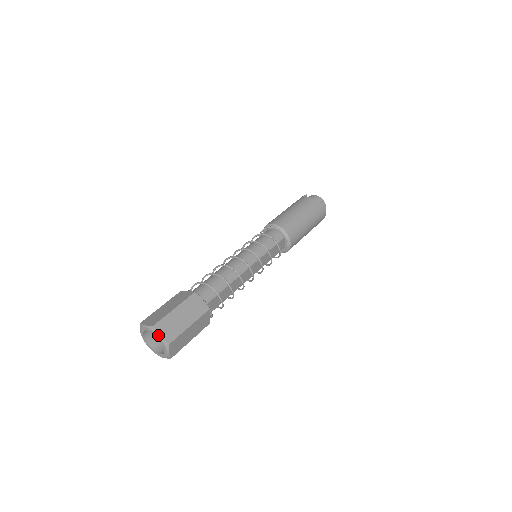
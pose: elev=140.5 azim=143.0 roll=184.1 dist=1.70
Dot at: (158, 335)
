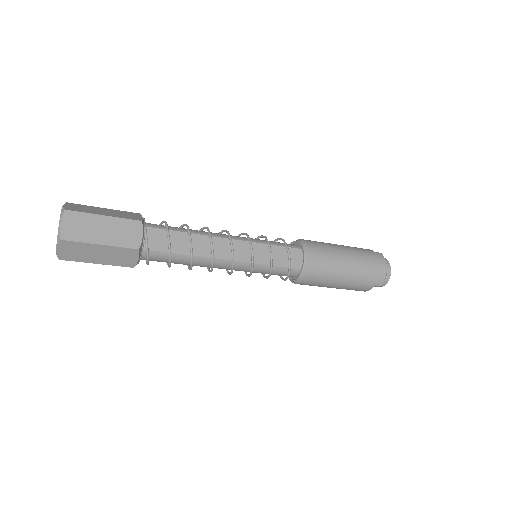
Dot at: (63, 206)
